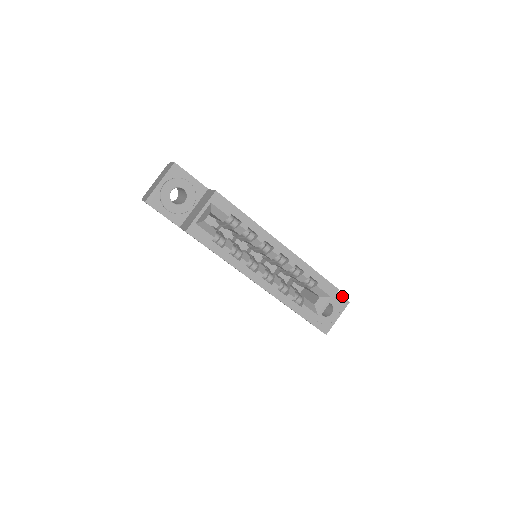
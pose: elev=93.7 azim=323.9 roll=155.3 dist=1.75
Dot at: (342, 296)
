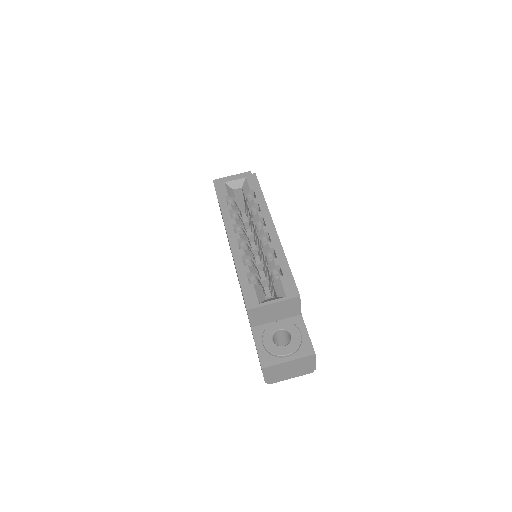
Dot at: occluded
